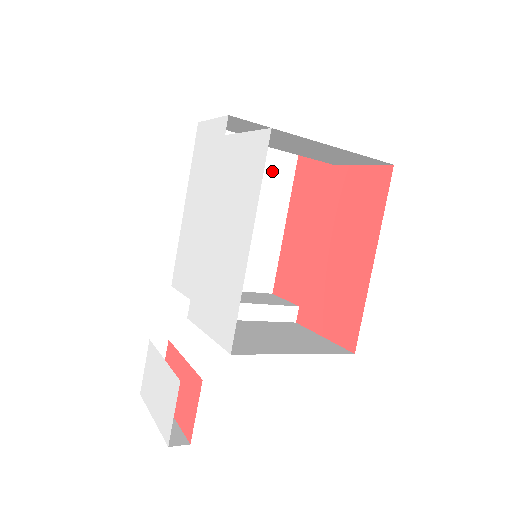
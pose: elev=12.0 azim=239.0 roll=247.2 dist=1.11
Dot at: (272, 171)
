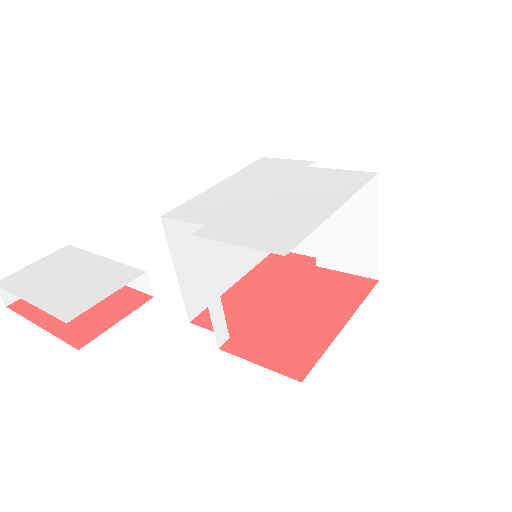
Dot at: occluded
